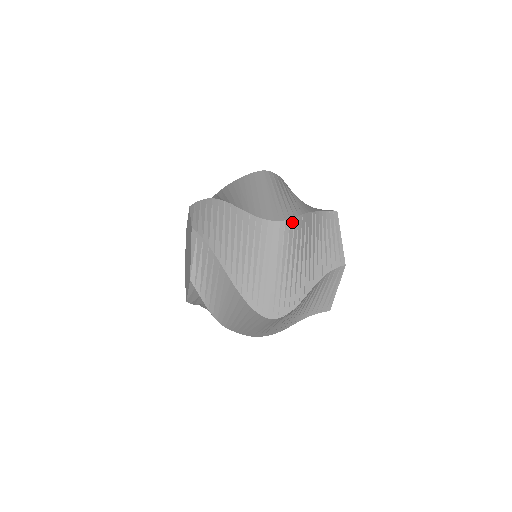
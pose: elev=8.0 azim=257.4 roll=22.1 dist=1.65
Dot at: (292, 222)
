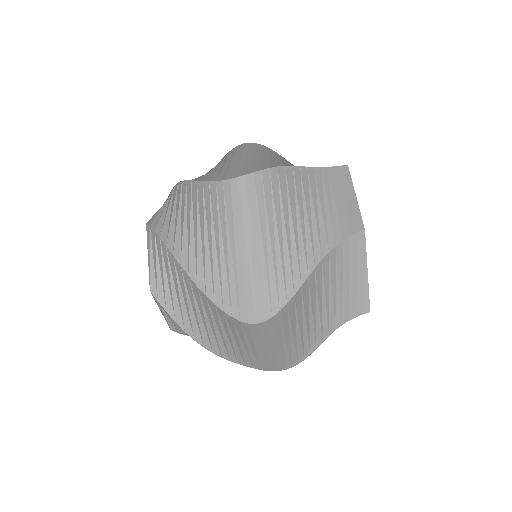
Dot at: (260, 146)
